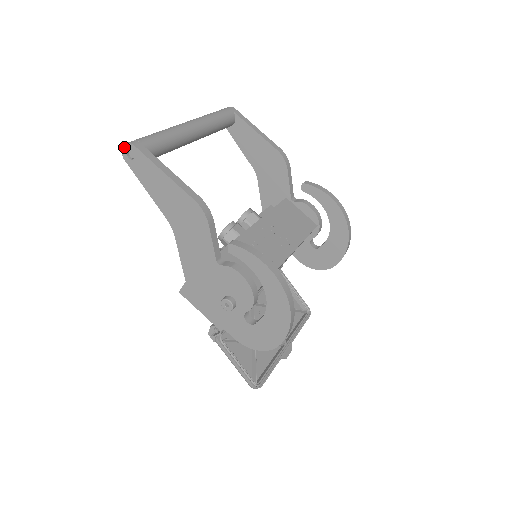
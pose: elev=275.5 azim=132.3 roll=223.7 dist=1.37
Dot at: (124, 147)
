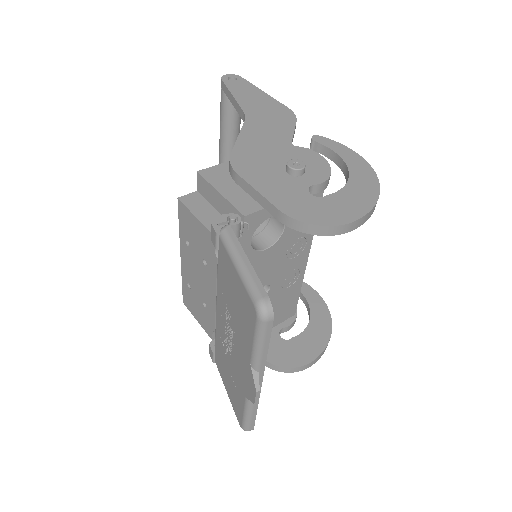
Dot at: (228, 75)
